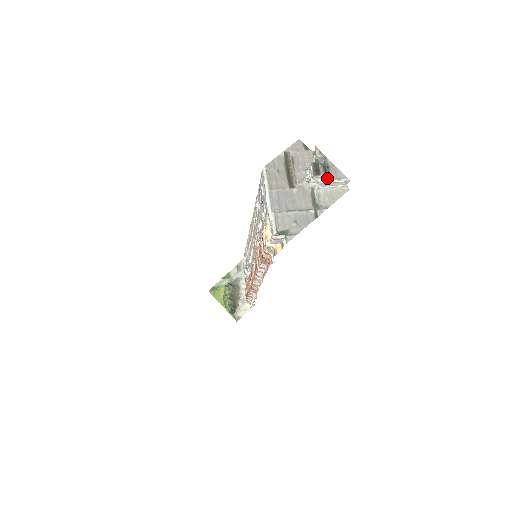
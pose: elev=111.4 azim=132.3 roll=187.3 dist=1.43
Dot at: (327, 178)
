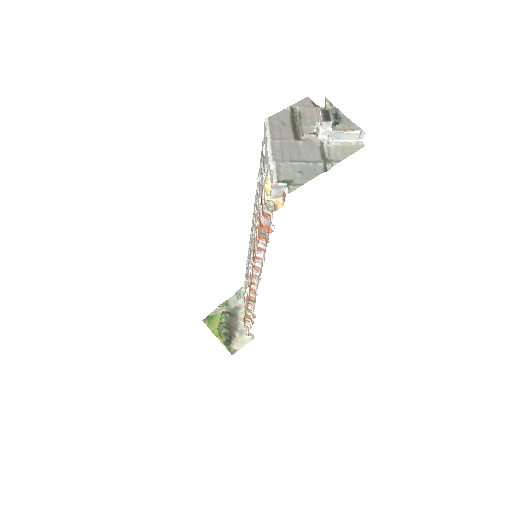
Dot at: (339, 128)
